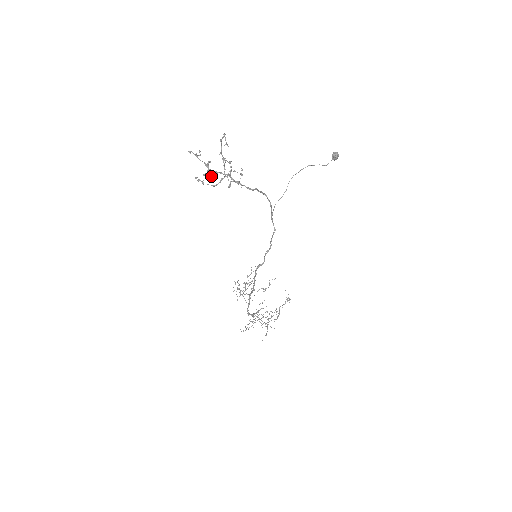
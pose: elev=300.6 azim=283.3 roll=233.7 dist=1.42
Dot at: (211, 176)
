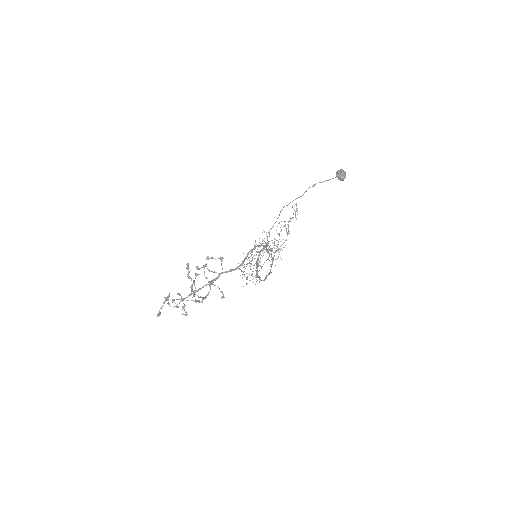
Dot at: (186, 268)
